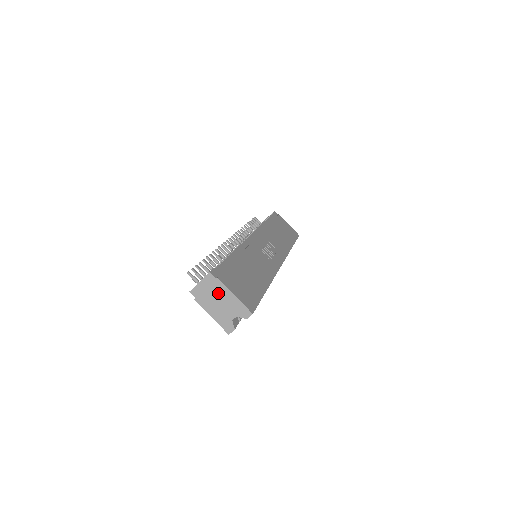
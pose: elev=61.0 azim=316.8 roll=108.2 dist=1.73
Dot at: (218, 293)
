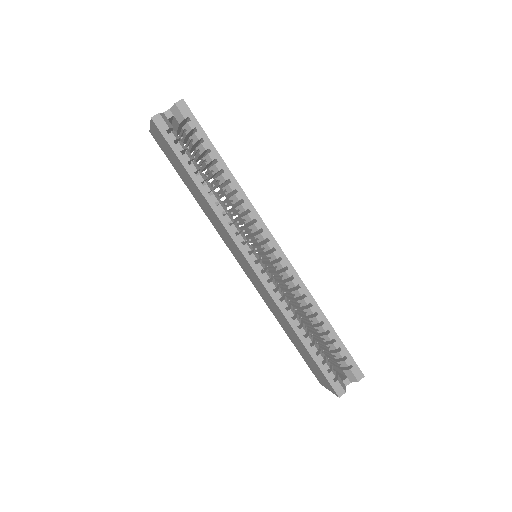
Dot at: occluded
